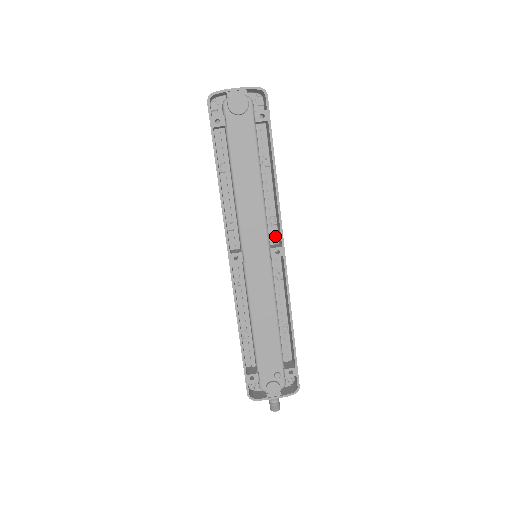
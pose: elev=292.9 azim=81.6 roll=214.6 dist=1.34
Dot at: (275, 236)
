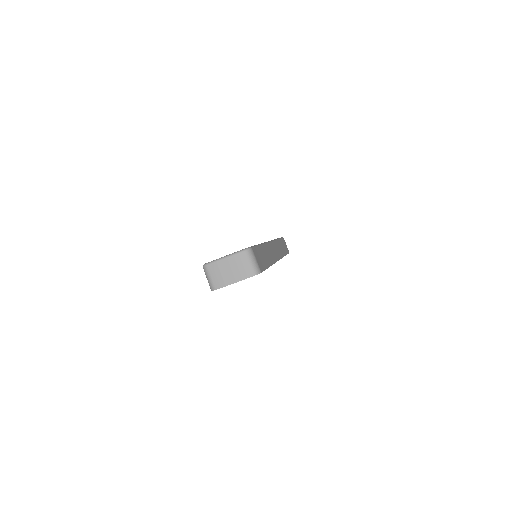
Dot at: occluded
